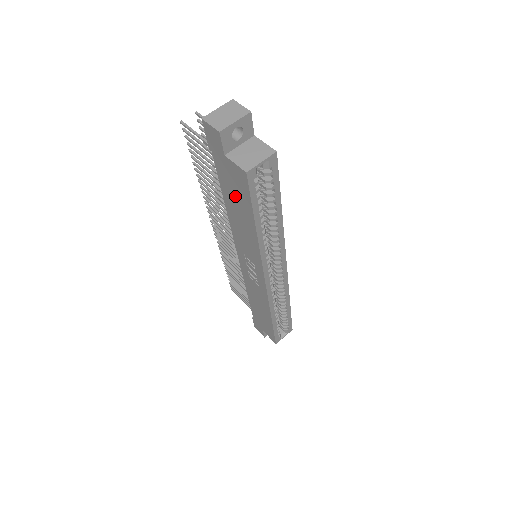
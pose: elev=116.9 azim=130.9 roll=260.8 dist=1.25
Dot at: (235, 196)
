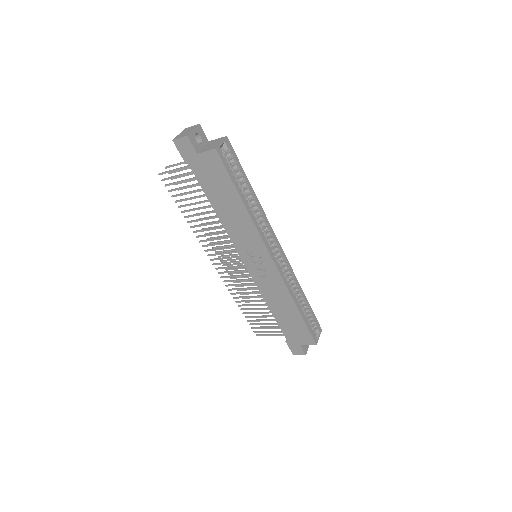
Dot at: (217, 187)
